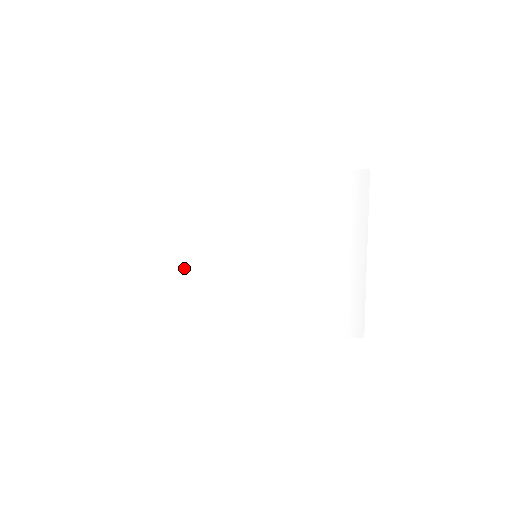
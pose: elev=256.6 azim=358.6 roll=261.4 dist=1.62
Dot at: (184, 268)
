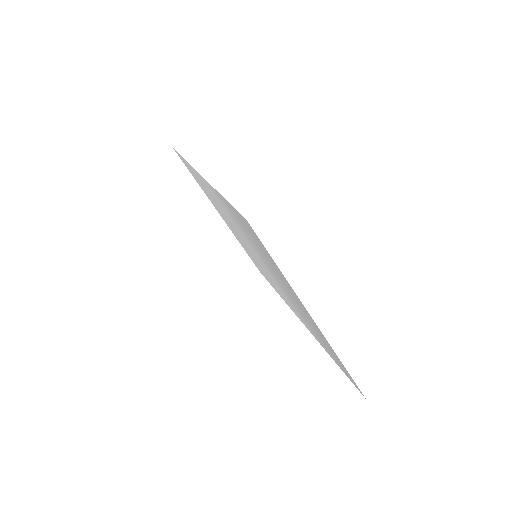
Dot at: (237, 237)
